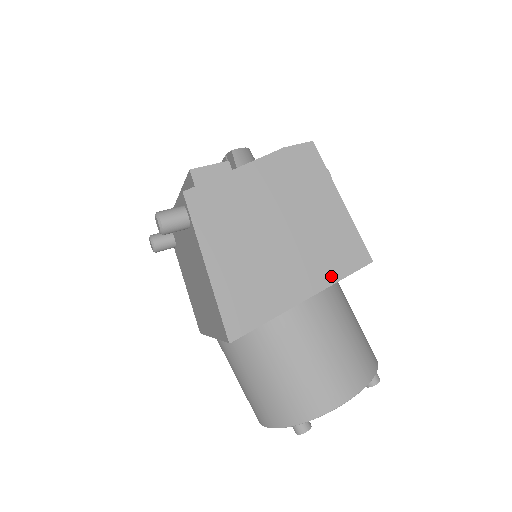
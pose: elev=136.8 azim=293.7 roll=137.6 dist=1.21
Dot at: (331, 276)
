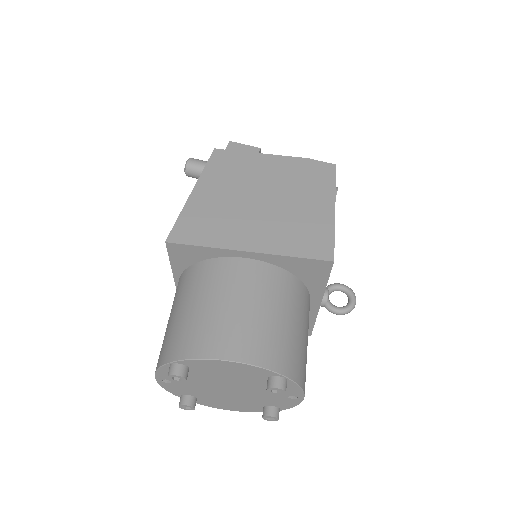
Dot at: (285, 249)
